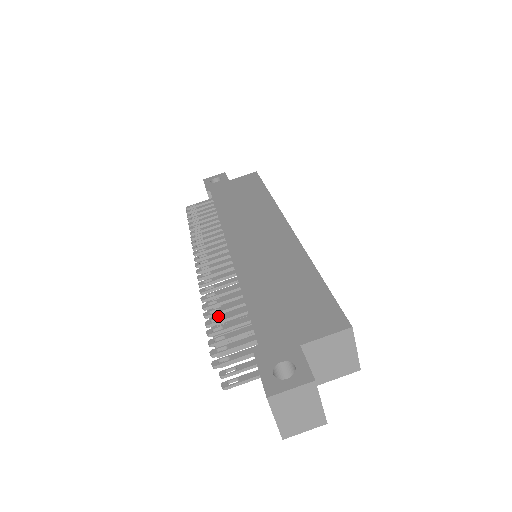
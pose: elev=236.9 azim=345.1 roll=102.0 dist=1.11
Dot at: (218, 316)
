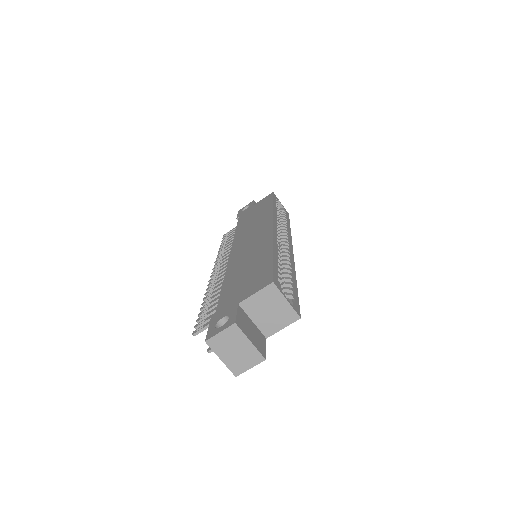
Dot at: occluded
